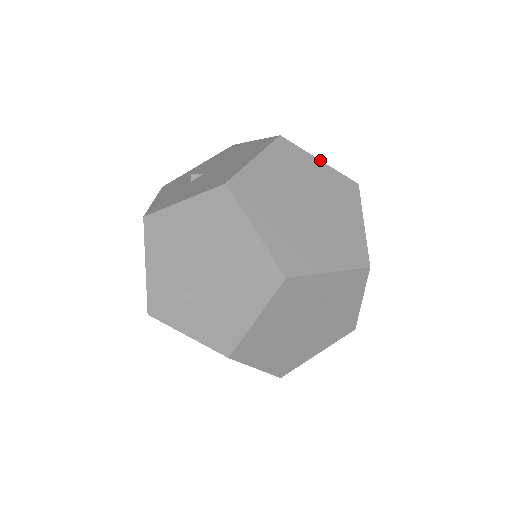
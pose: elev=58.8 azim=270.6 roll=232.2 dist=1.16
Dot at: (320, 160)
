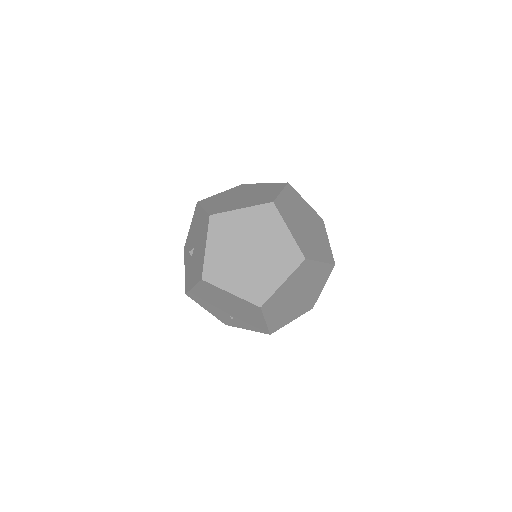
Dot at: (241, 209)
